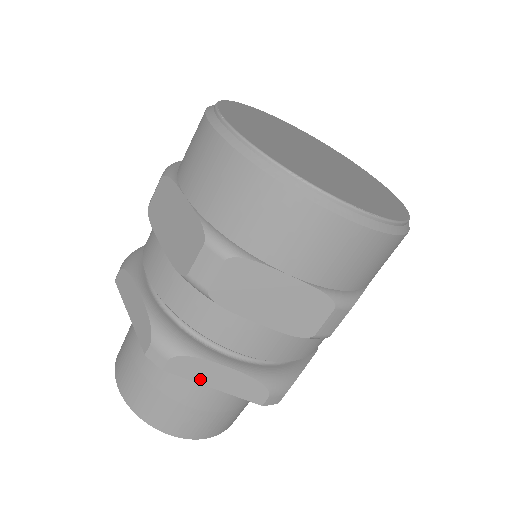
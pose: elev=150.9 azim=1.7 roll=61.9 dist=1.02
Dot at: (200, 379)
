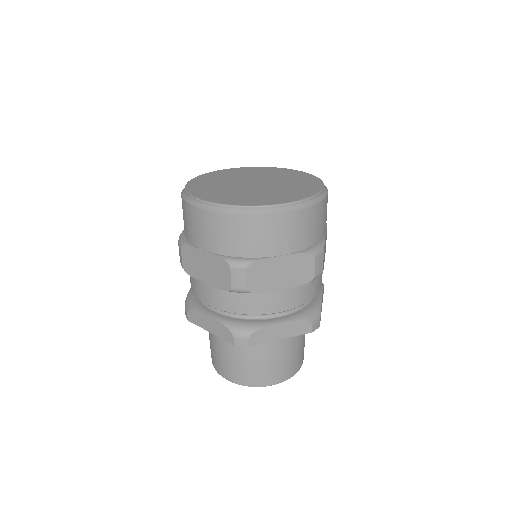
Dot at: (271, 339)
